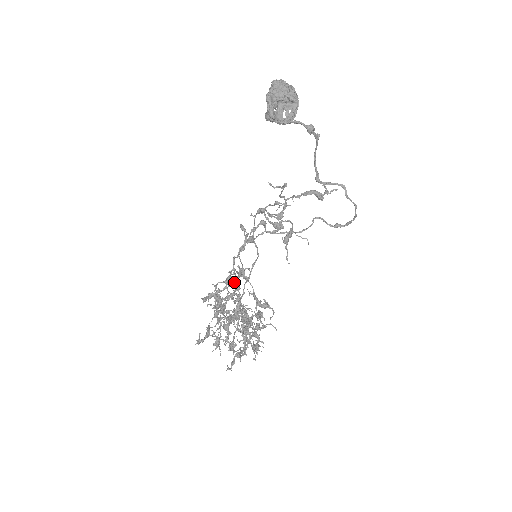
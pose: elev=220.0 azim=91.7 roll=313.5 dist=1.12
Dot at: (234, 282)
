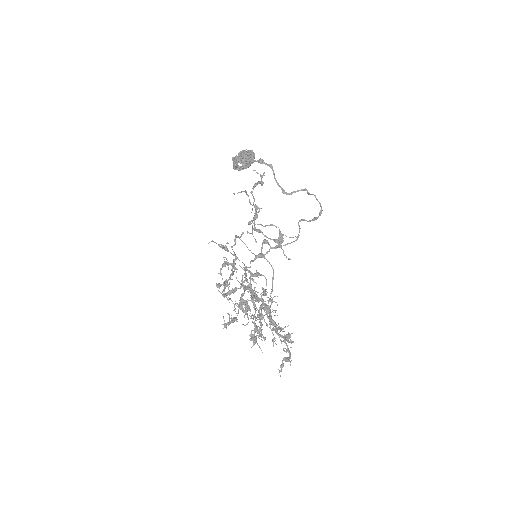
Dot at: (232, 266)
